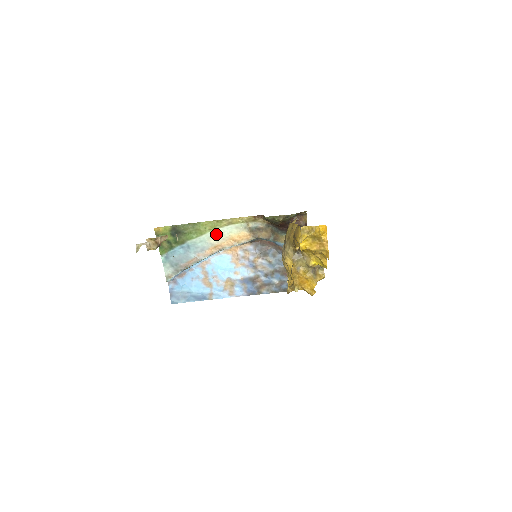
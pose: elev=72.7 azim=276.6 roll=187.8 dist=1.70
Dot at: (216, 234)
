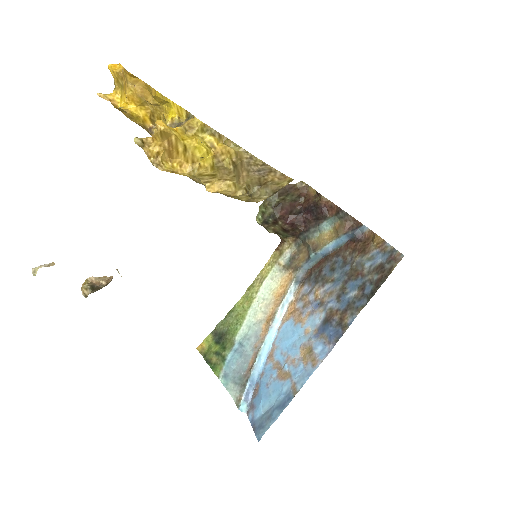
Dot at: (258, 305)
